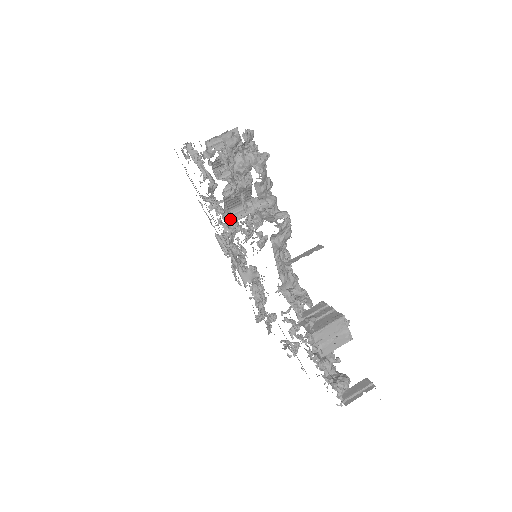
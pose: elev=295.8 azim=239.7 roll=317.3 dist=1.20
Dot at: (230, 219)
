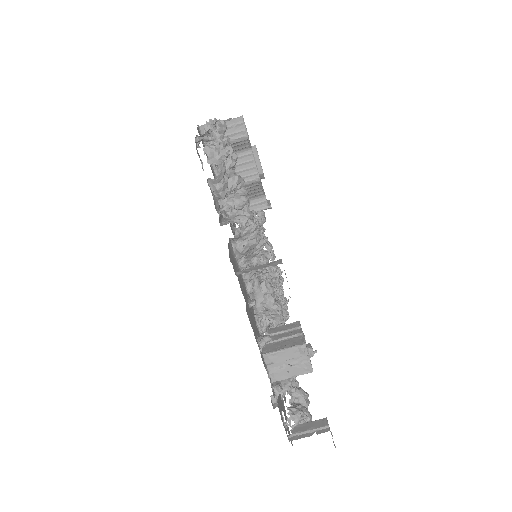
Dot at: occluded
